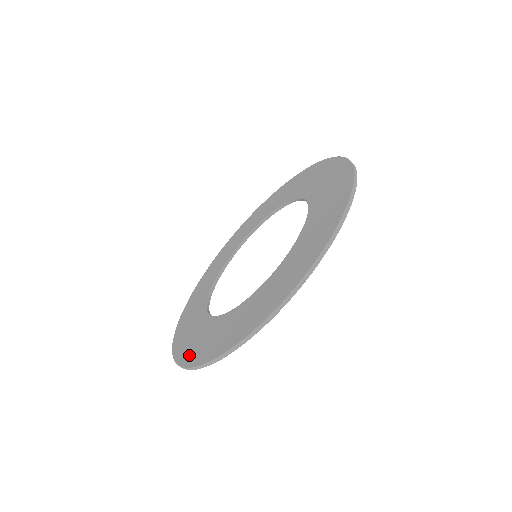
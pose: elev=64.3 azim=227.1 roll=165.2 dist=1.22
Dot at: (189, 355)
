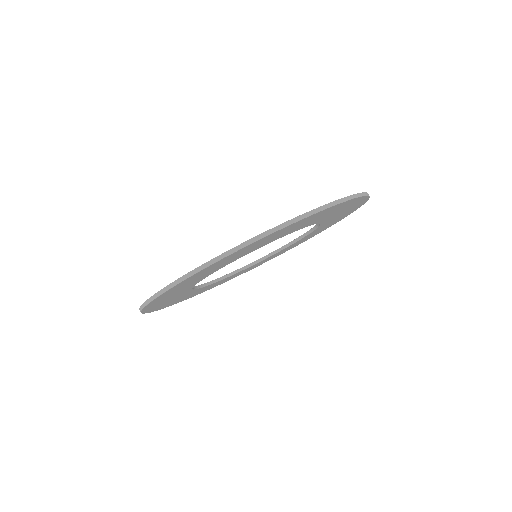
Dot at: occluded
